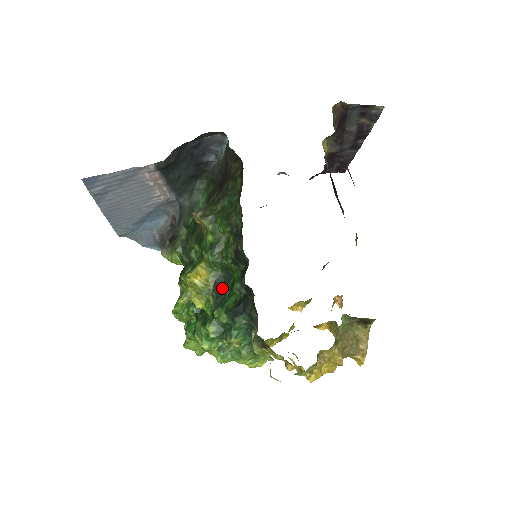
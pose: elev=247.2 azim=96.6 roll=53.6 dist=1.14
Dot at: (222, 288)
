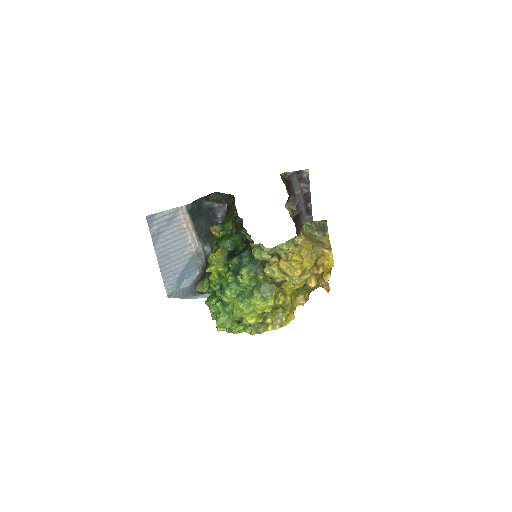
Dot at: (233, 255)
